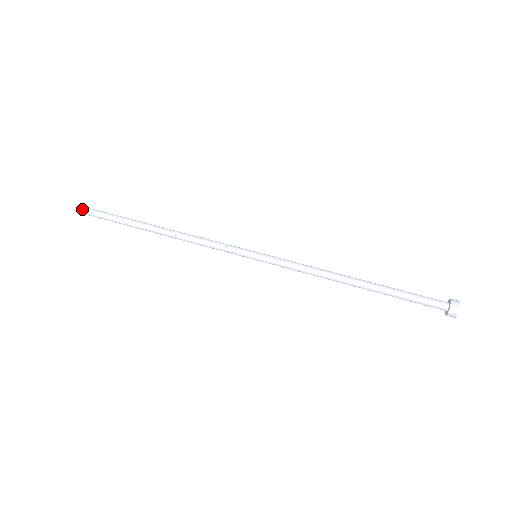
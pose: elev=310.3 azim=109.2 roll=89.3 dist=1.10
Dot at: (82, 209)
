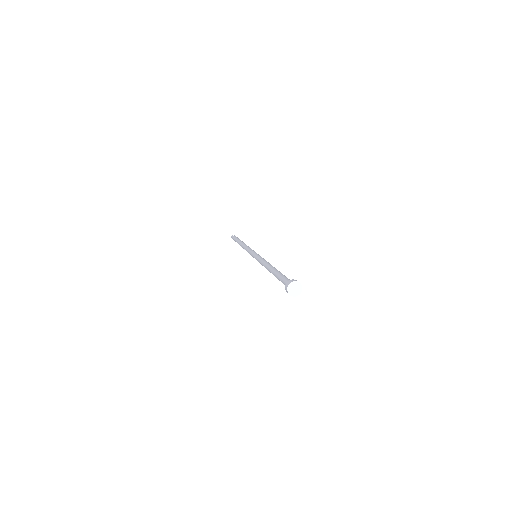
Dot at: (233, 236)
